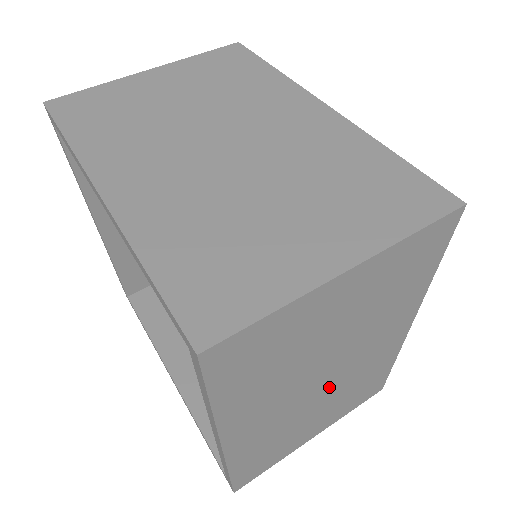
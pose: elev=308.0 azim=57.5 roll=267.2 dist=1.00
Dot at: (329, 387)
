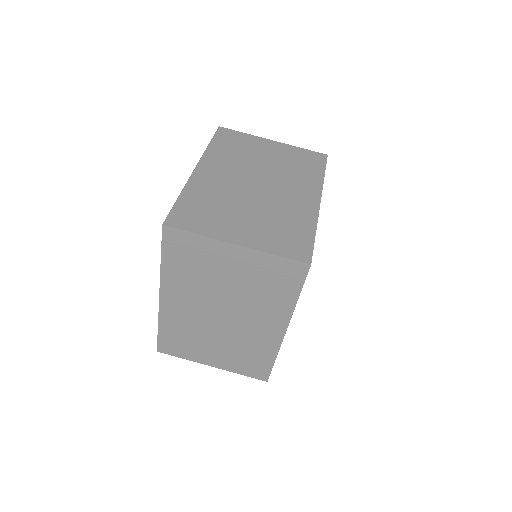
Dot at: occluded
